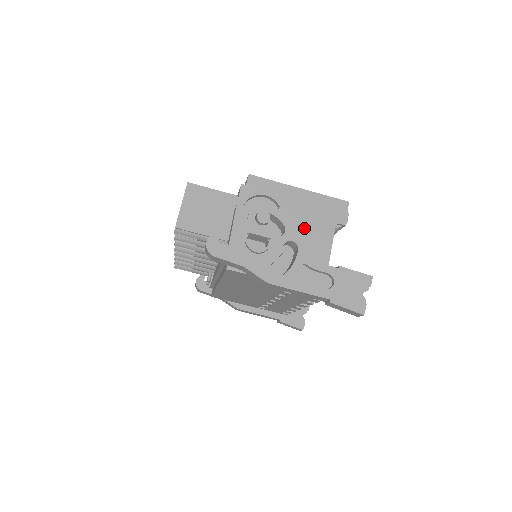
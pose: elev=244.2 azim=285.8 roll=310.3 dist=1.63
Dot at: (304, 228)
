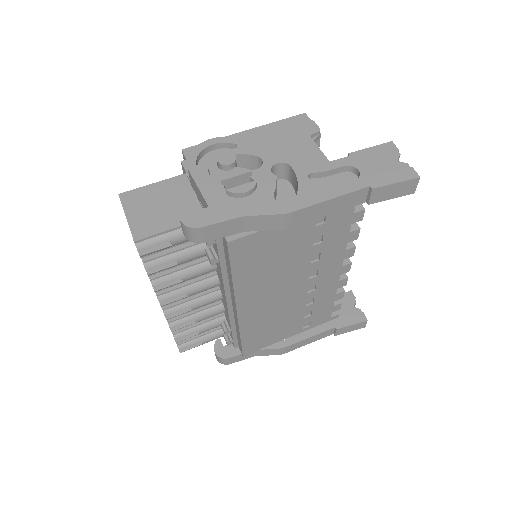
Dot at: occluded
